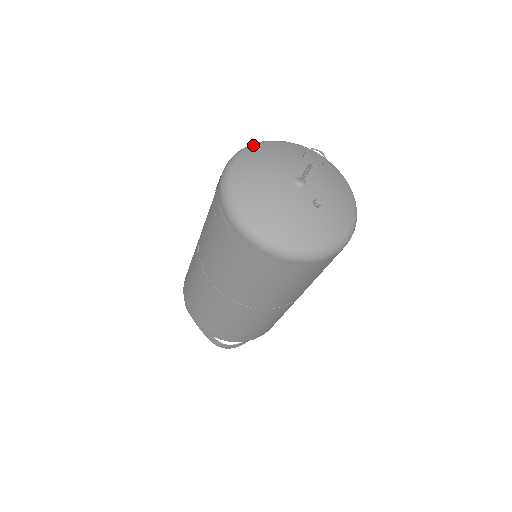
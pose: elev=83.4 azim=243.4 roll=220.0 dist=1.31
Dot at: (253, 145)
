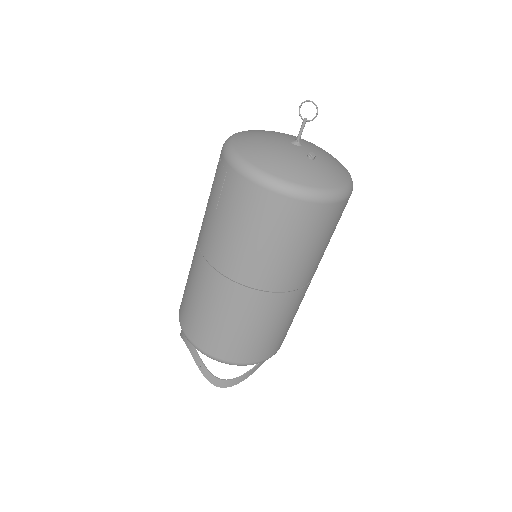
Dot at: occluded
